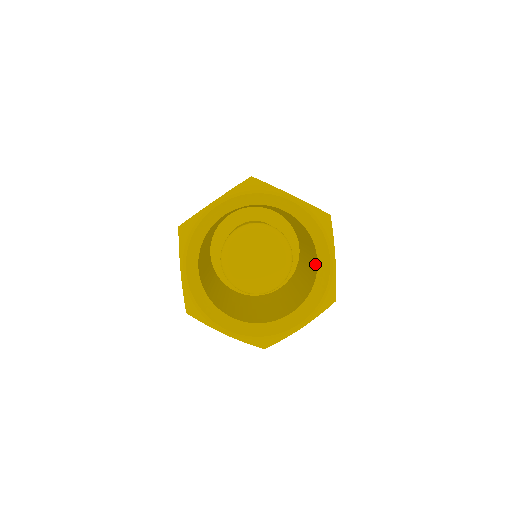
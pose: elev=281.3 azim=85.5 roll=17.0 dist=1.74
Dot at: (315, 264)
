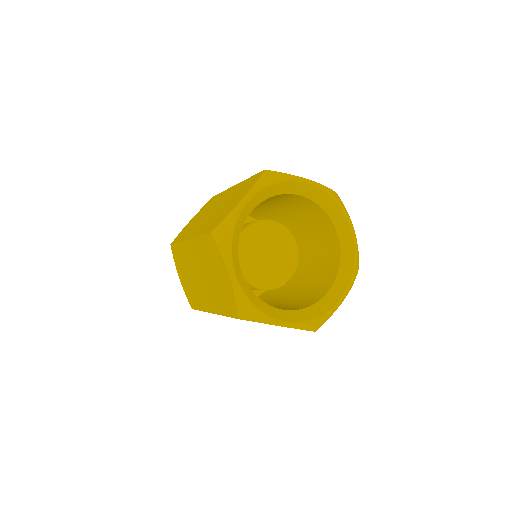
Dot at: (332, 241)
